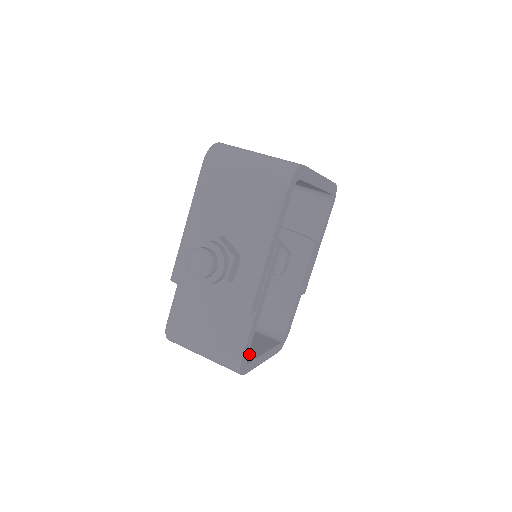
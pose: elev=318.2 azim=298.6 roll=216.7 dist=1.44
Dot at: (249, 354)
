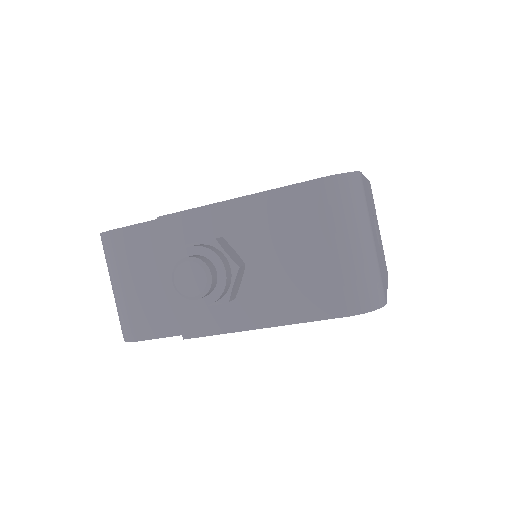
Dot at: occluded
